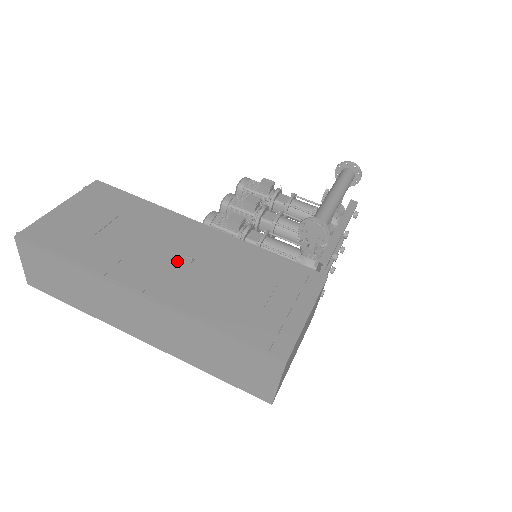
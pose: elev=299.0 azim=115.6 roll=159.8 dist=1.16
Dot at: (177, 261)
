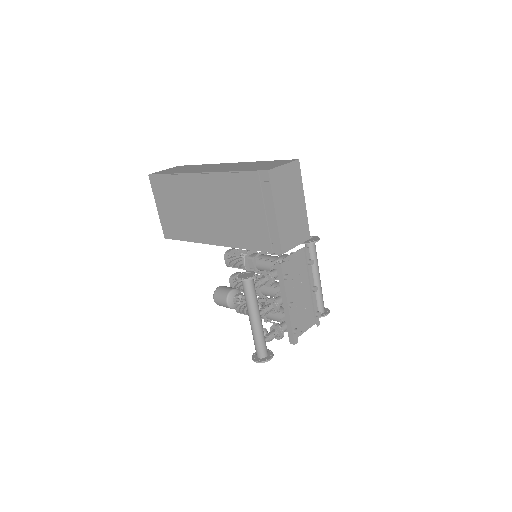
Dot at: occluded
